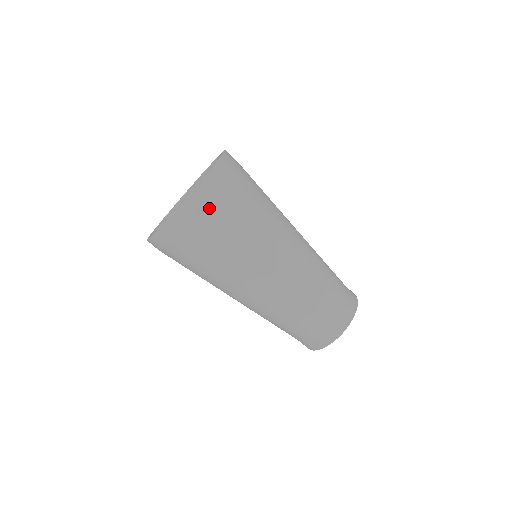
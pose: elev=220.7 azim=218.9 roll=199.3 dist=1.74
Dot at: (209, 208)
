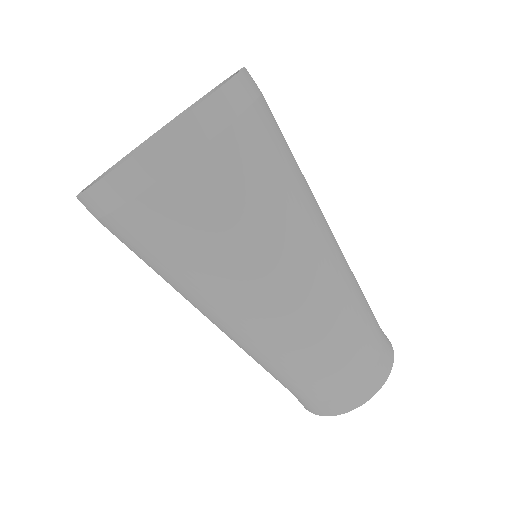
Dot at: (238, 133)
